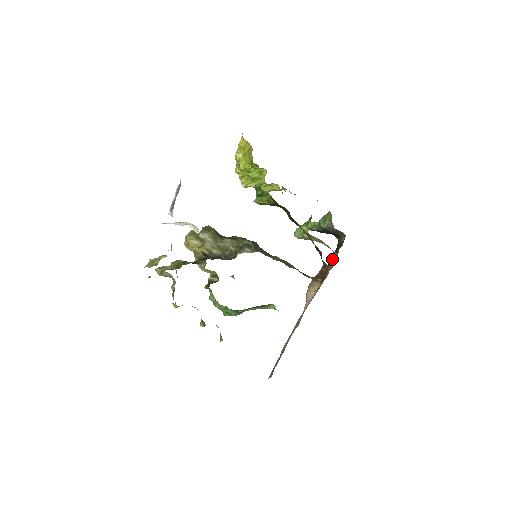
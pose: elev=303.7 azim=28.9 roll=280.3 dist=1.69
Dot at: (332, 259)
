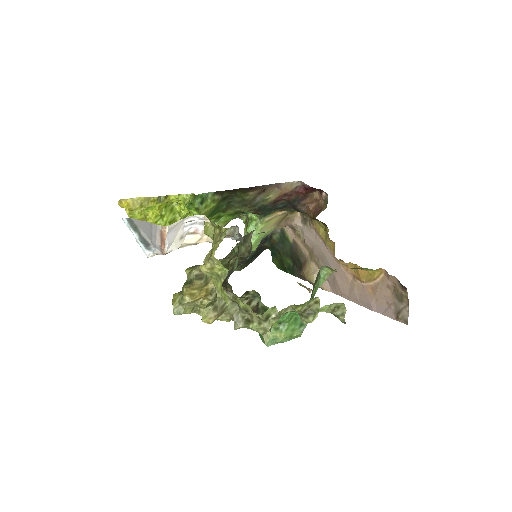
Dot at: (291, 247)
